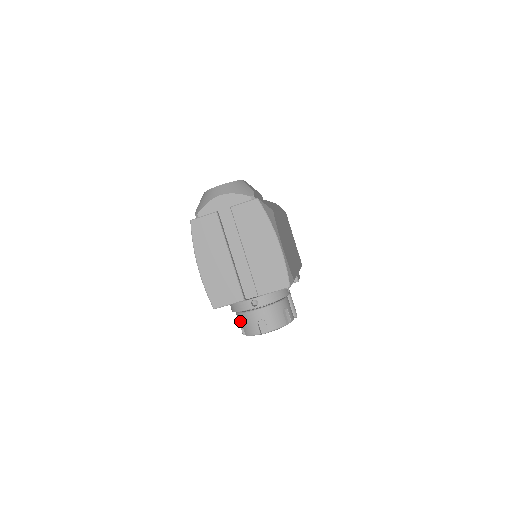
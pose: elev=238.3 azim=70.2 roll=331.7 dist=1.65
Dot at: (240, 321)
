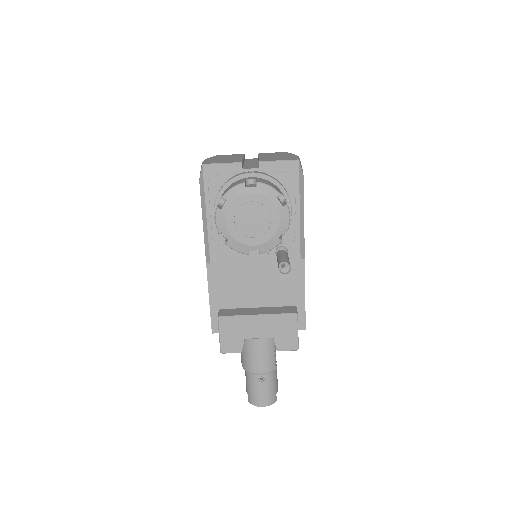
Dot at: occluded
